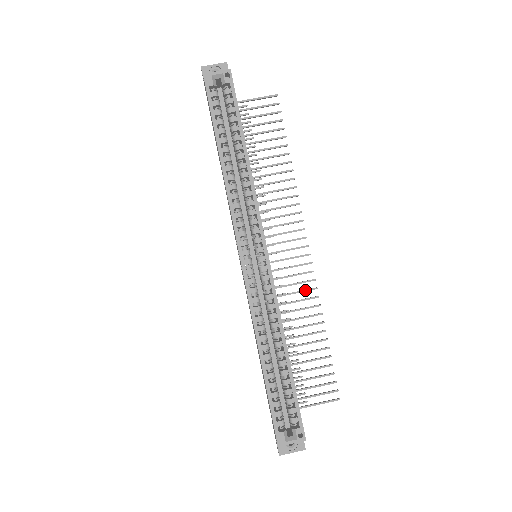
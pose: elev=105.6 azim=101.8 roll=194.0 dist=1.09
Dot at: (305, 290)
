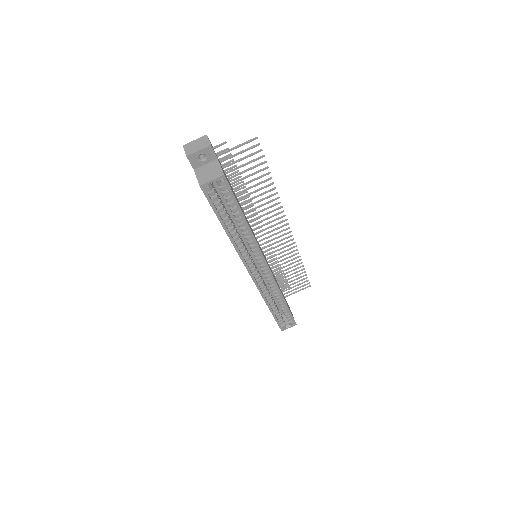
Dot at: (288, 250)
